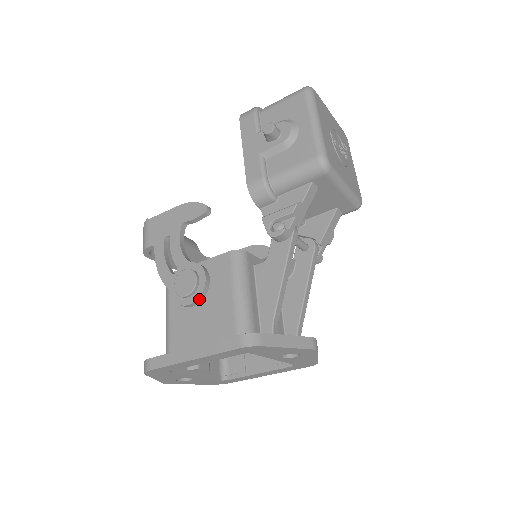
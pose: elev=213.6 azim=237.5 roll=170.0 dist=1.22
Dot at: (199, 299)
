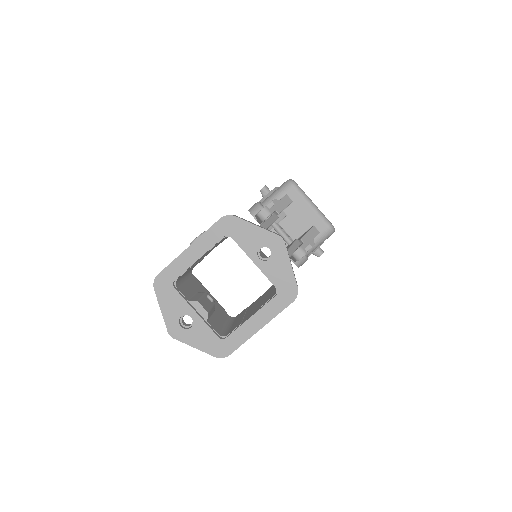
Dot at: occluded
